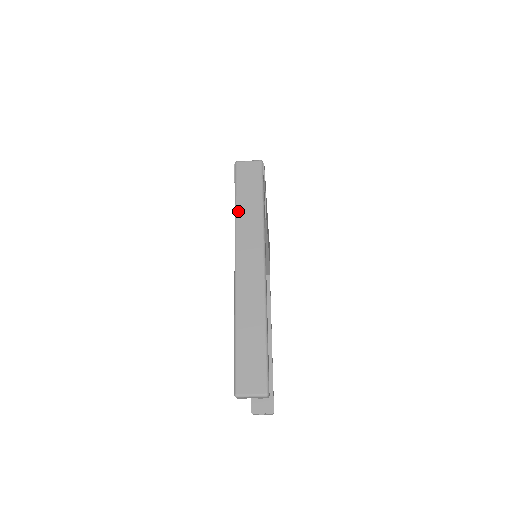
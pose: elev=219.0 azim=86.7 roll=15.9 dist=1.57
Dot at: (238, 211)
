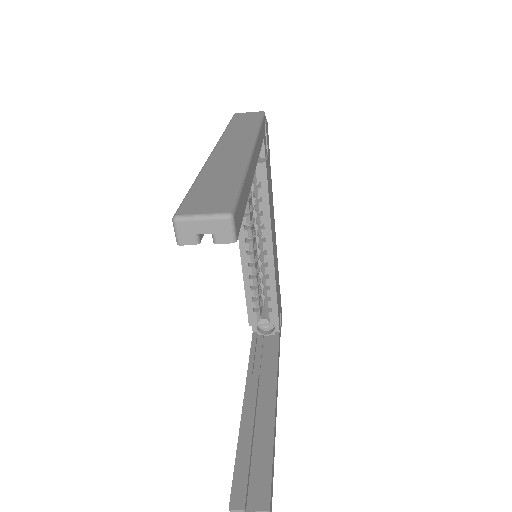
Dot at: (229, 128)
